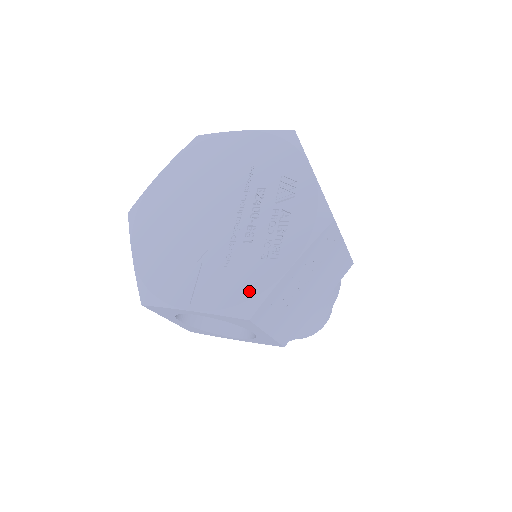
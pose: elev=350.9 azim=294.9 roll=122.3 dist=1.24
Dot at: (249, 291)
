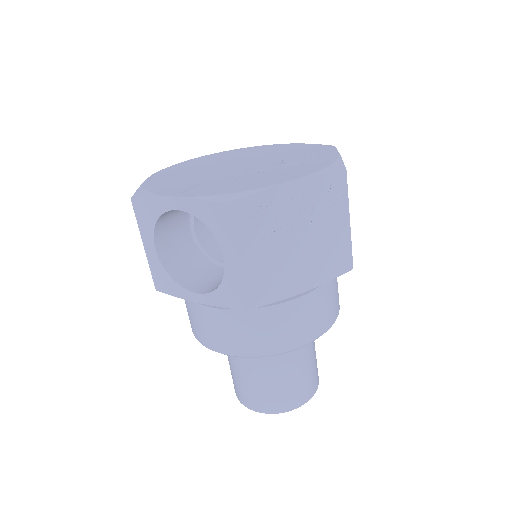
Dot at: (240, 189)
